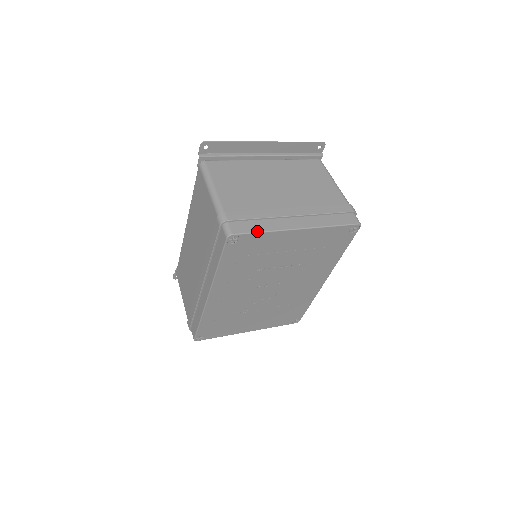
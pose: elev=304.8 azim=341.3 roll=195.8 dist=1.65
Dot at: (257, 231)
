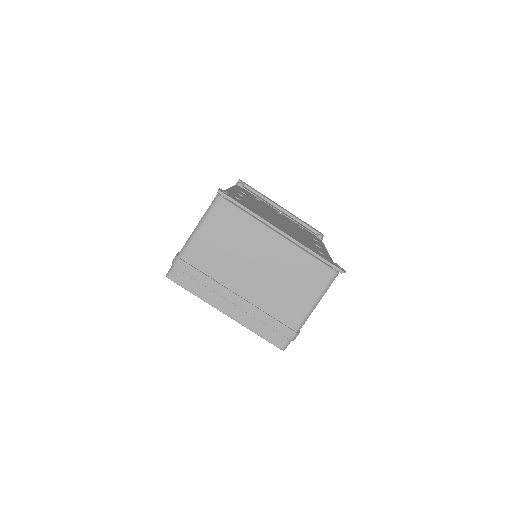
Dot at: (190, 291)
